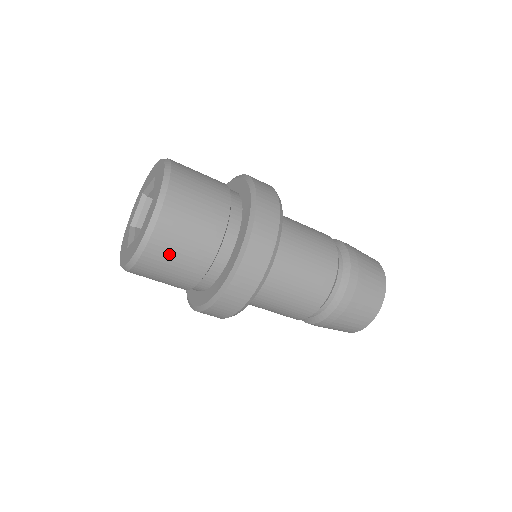
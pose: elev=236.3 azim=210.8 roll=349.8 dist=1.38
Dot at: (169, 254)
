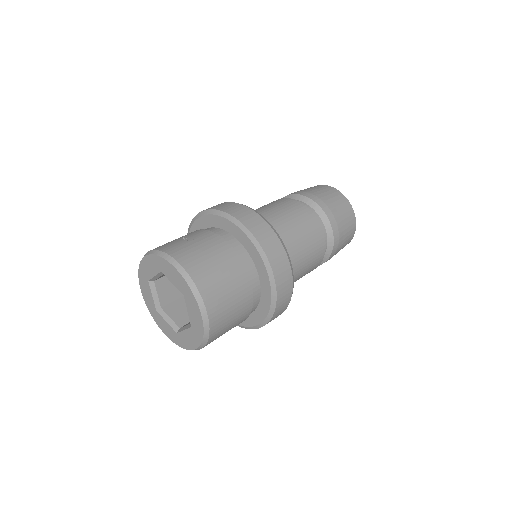
Dot at: (225, 325)
